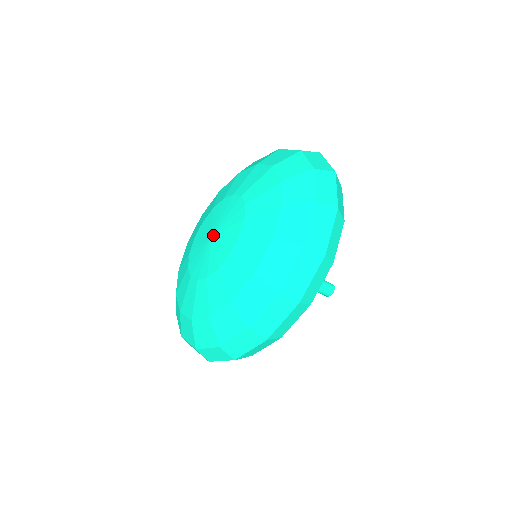
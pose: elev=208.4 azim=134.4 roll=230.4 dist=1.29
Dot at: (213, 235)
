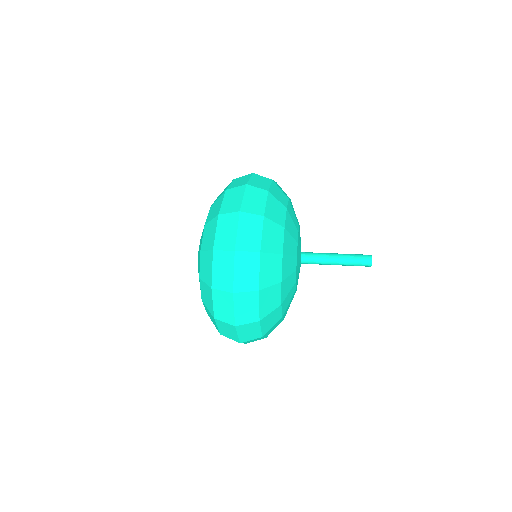
Dot at: occluded
